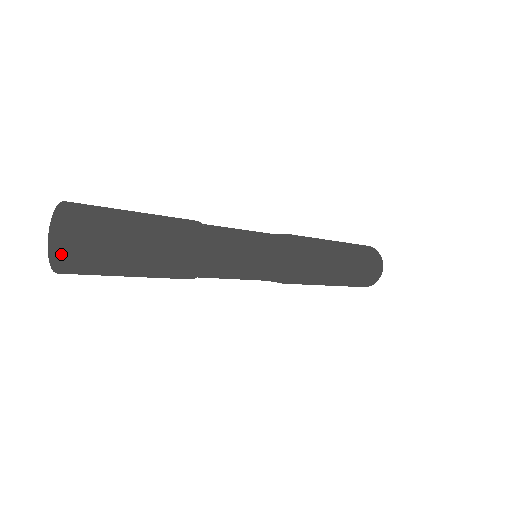
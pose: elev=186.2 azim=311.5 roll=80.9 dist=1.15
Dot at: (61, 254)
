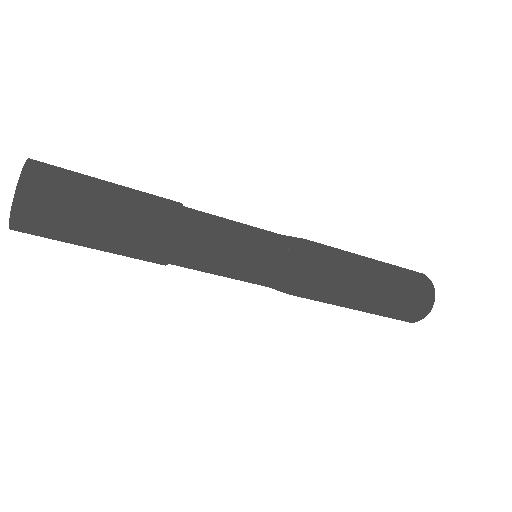
Dot at: occluded
